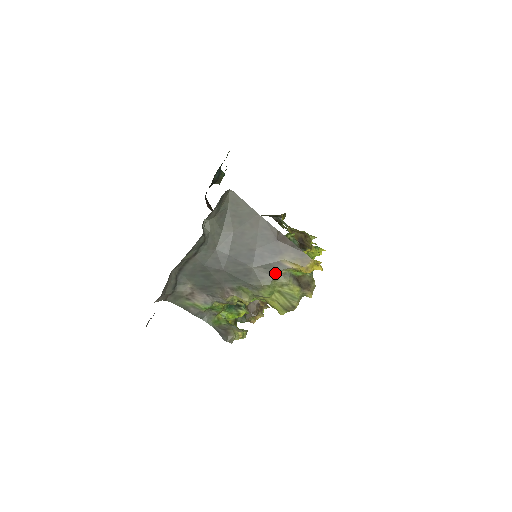
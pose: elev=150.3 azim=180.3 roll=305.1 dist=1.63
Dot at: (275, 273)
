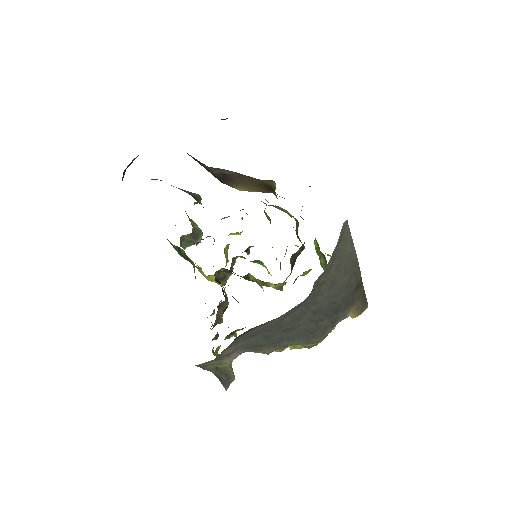
Dot at: (335, 325)
